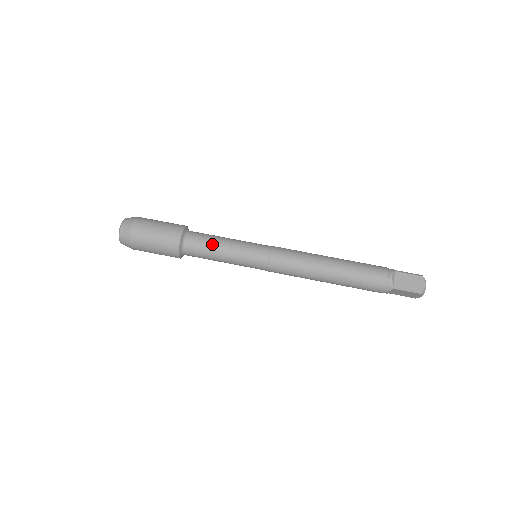
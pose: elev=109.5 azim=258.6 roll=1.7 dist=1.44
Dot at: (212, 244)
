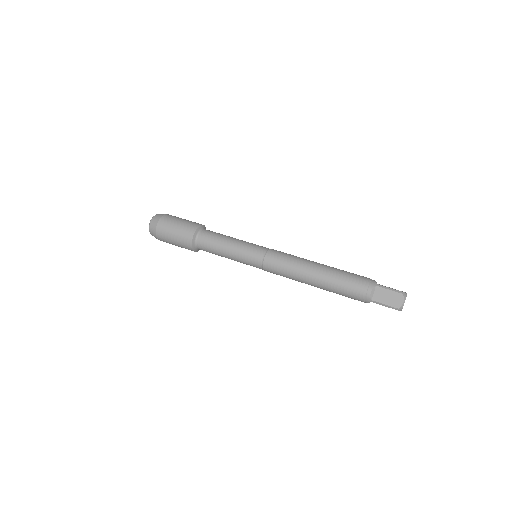
Dot at: (217, 245)
